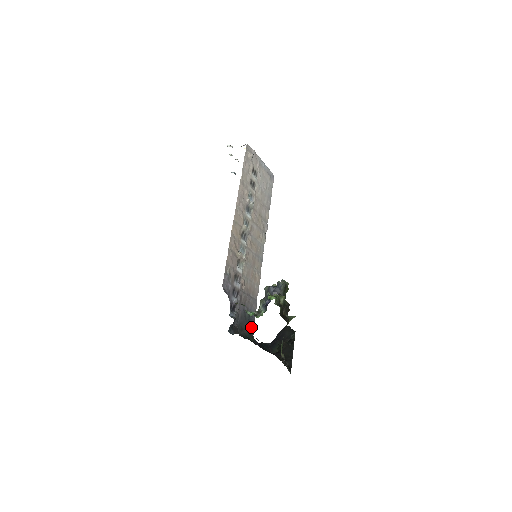
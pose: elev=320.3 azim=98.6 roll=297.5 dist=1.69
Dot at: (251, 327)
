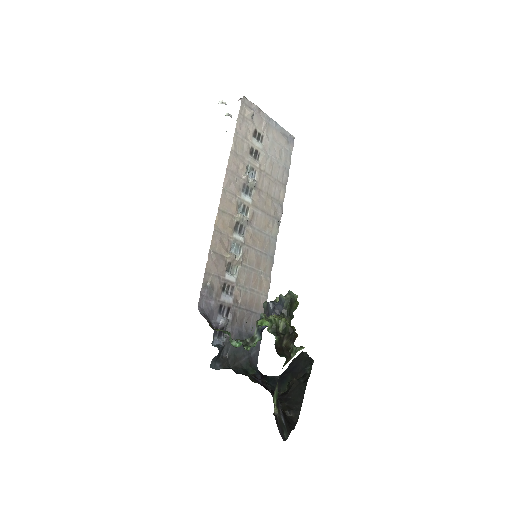
Dot at: (253, 353)
